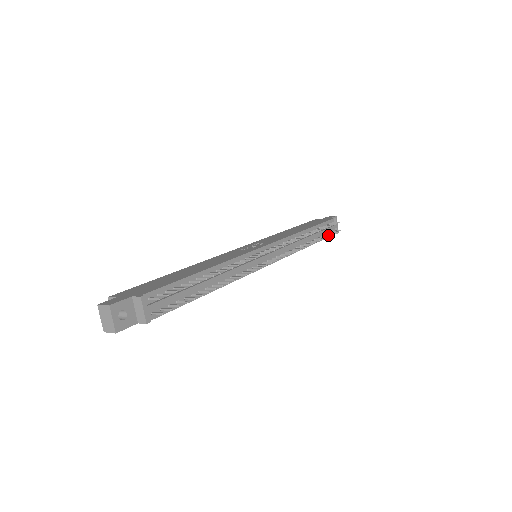
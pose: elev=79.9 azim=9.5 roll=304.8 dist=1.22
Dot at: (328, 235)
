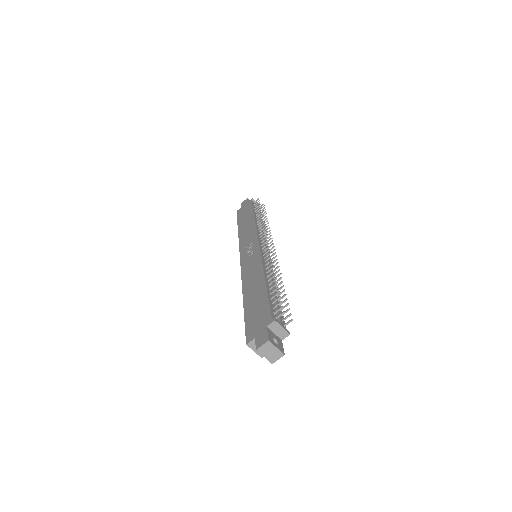
Dot at: occluded
